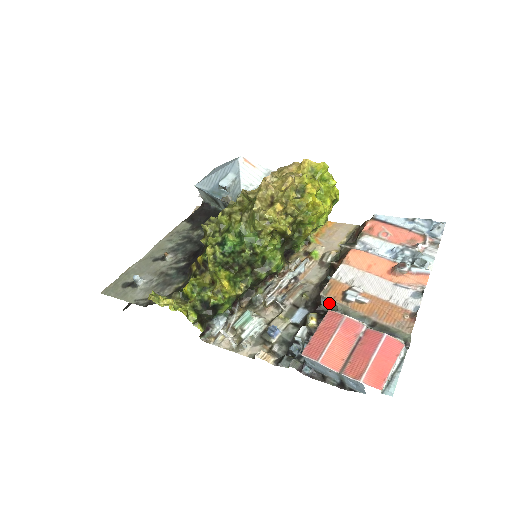
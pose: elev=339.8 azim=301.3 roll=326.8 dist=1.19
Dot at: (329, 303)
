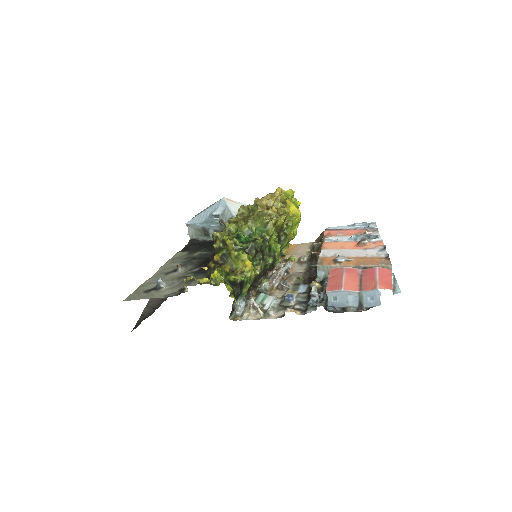
Dot at: (324, 271)
